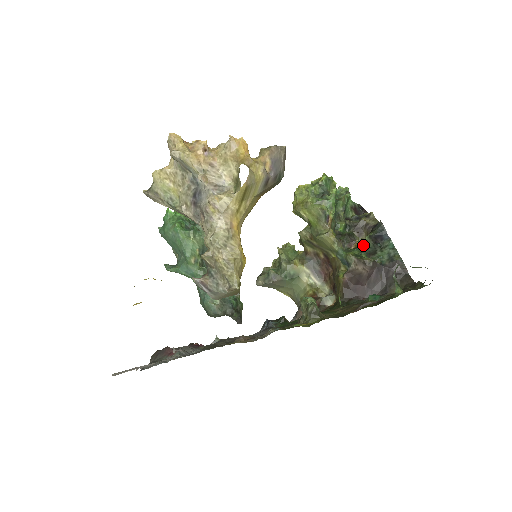
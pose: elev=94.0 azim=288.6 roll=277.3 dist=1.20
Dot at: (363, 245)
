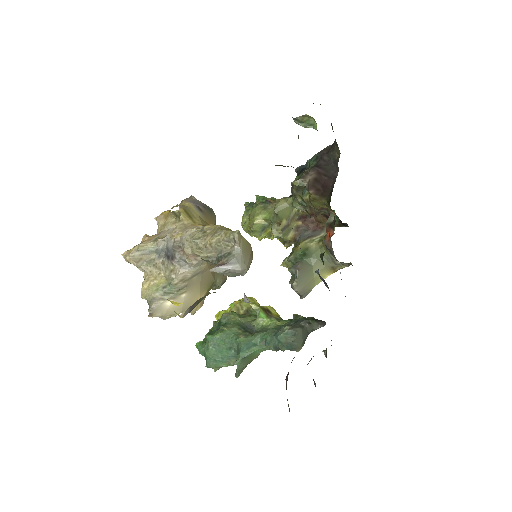
Dot at: occluded
